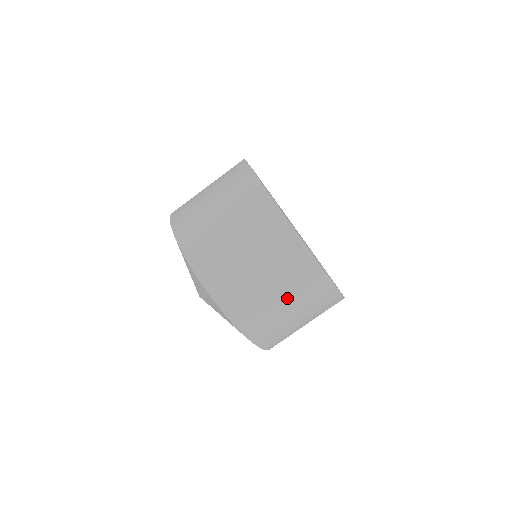
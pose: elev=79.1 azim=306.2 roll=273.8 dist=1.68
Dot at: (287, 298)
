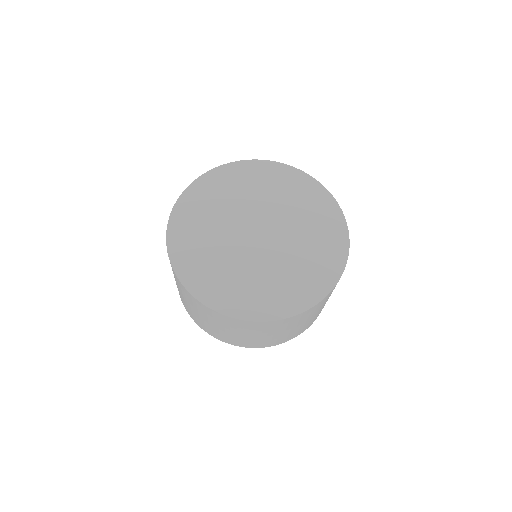
Dot at: (290, 328)
